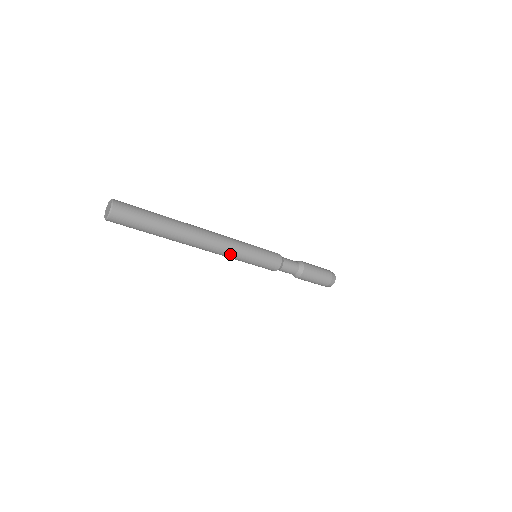
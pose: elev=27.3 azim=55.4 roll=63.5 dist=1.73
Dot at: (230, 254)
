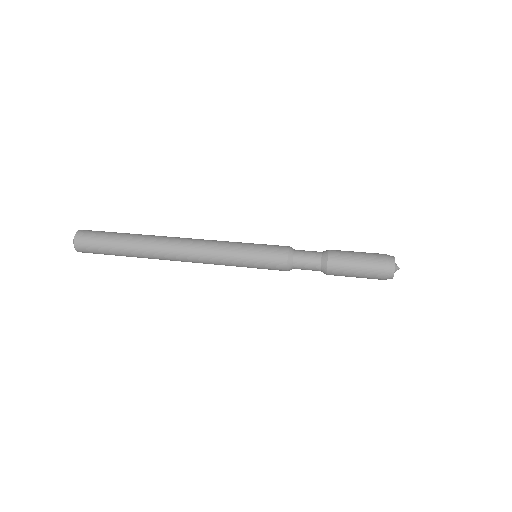
Dot at: (215, 264)
